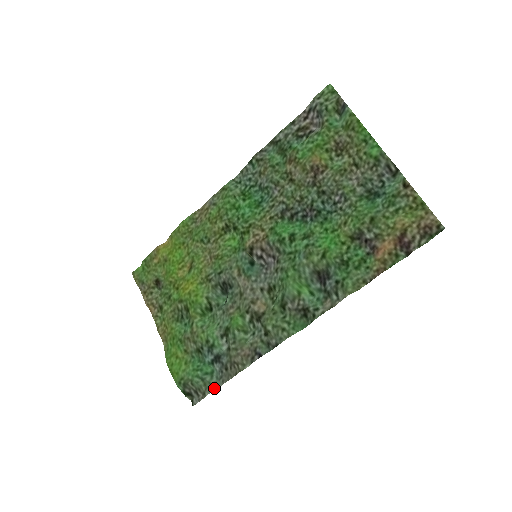
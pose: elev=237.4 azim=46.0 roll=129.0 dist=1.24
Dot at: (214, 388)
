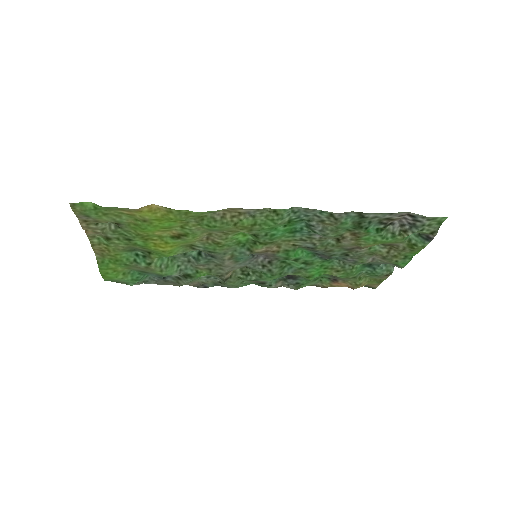
Dot at: (144, 283)
